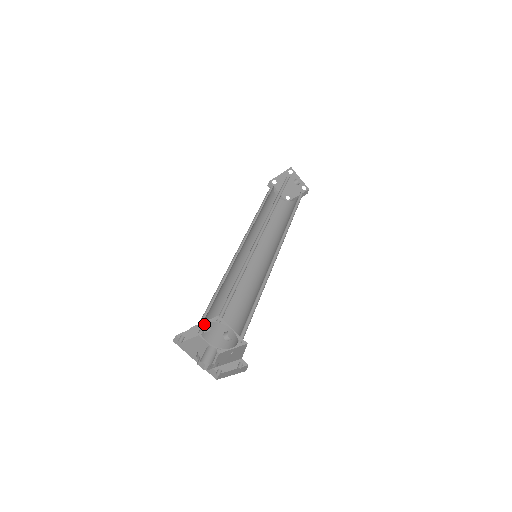
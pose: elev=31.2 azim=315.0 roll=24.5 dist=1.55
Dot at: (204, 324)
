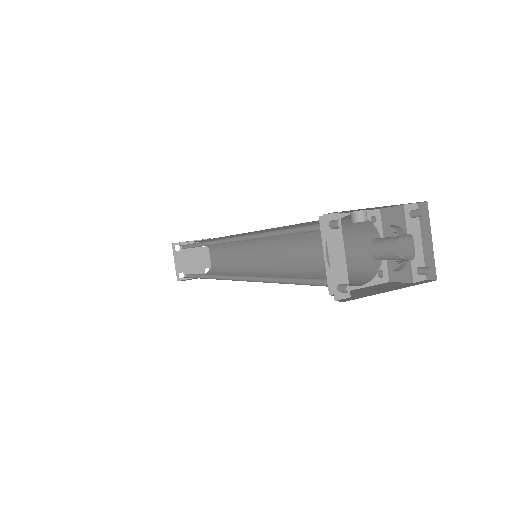
Dot at: (325, 216)
